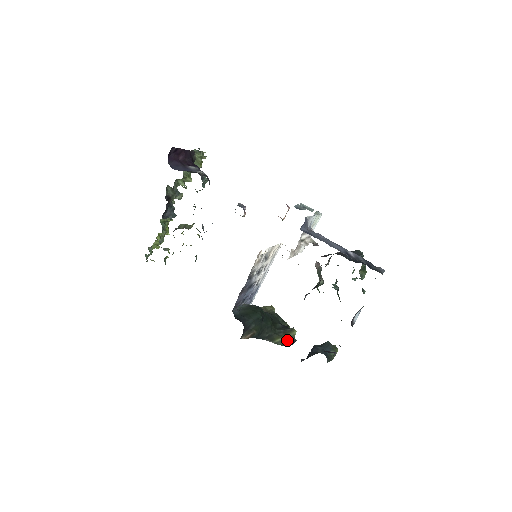
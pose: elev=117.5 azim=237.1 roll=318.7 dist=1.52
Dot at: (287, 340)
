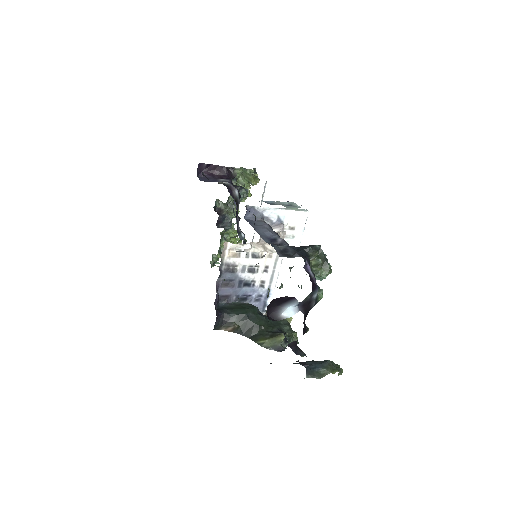
Dot at: (273, 344)
